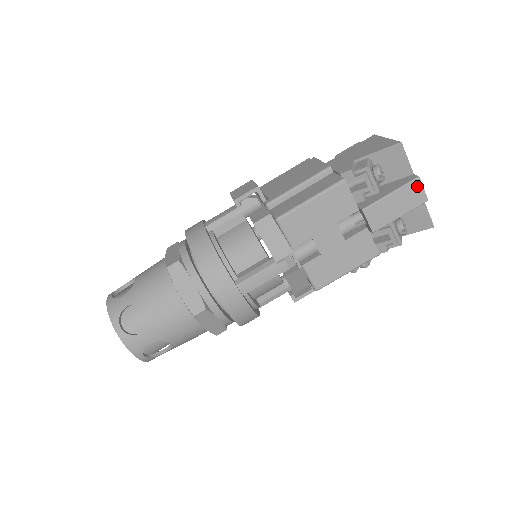
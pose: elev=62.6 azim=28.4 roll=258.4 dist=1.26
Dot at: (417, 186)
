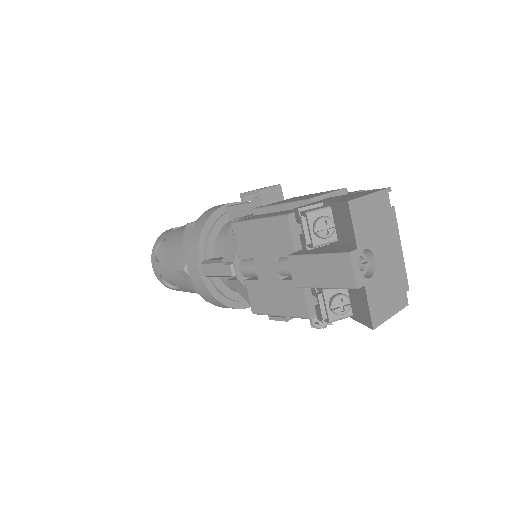
Dot at: (346, 263)
